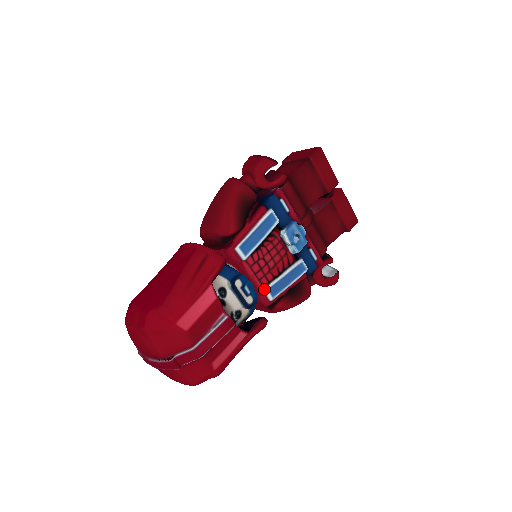
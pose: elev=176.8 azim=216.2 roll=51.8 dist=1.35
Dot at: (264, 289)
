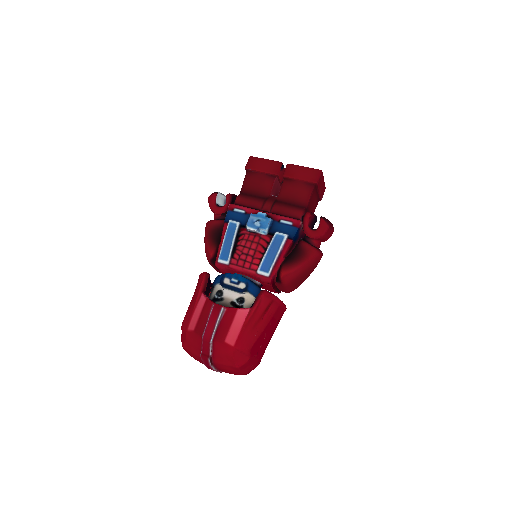
Dot at: (257, 272)
